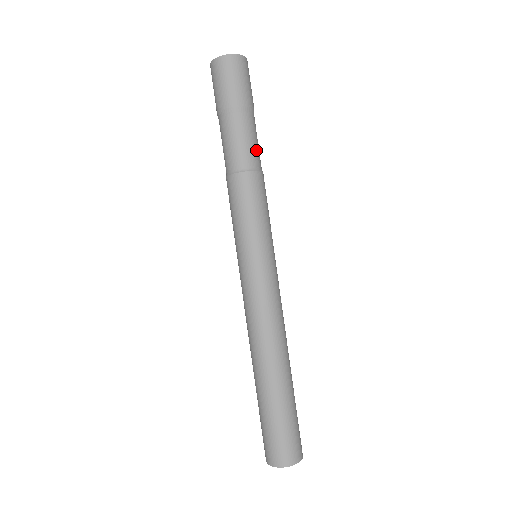
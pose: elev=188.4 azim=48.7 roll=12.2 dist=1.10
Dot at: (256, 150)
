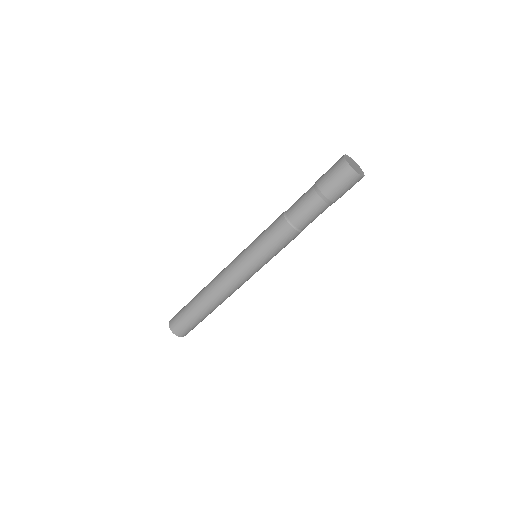
Dot at: (307, 220)
